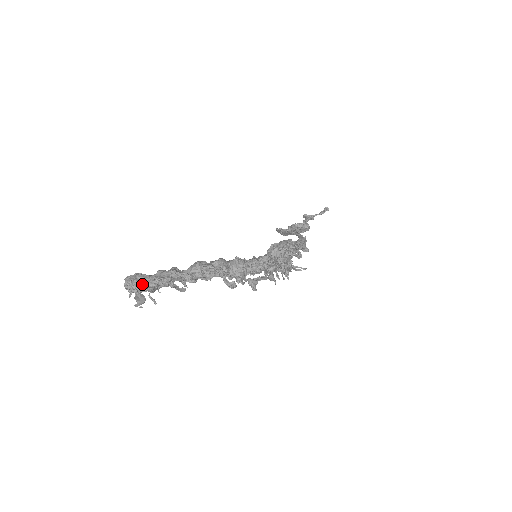
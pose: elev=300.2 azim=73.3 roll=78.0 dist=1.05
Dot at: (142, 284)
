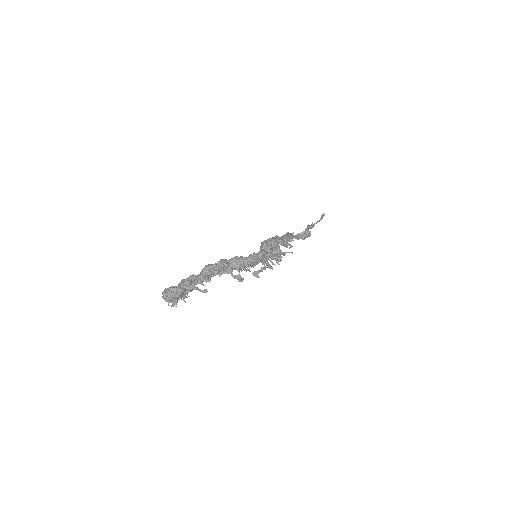
Dot at: (173, 292)
